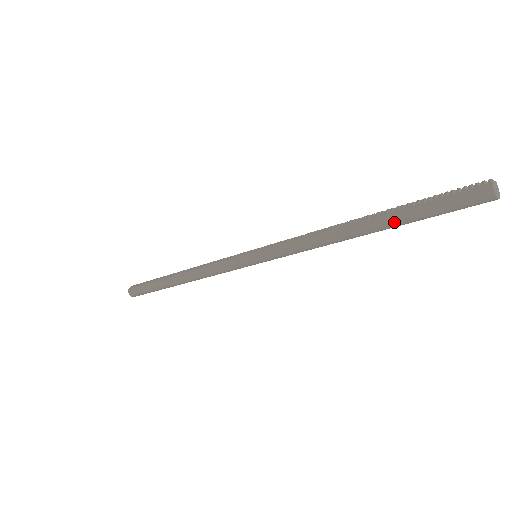
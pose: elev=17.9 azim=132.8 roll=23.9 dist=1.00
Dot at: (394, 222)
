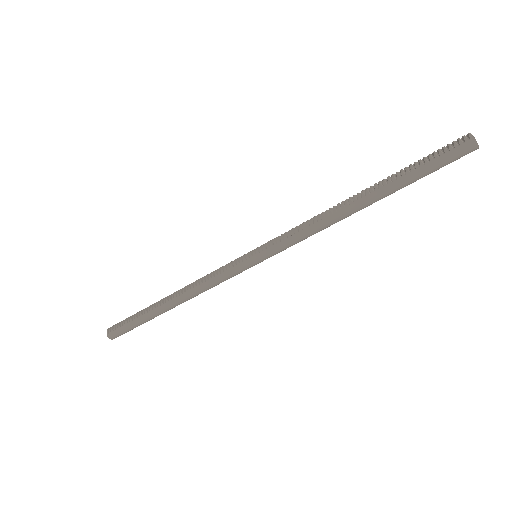
Dot at: (395, 190)
